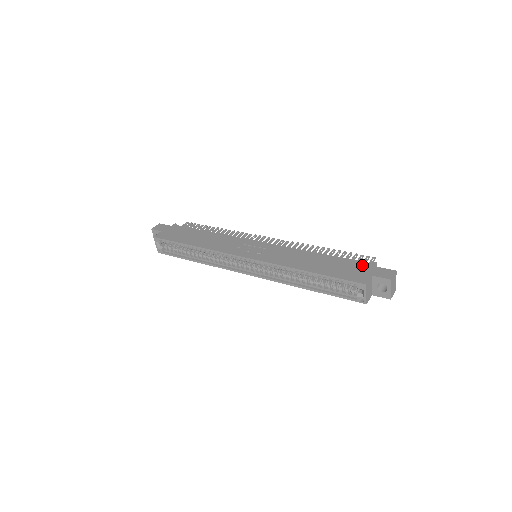
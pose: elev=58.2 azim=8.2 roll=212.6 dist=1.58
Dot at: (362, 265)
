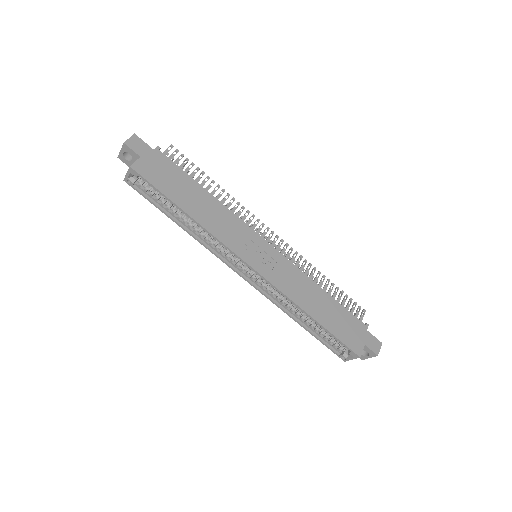
Dot at: (358, 325)
